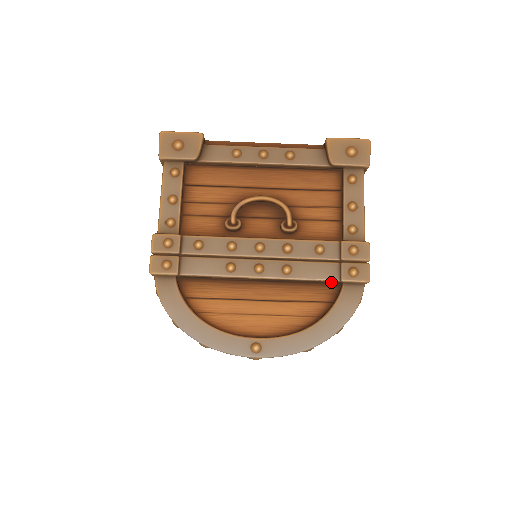
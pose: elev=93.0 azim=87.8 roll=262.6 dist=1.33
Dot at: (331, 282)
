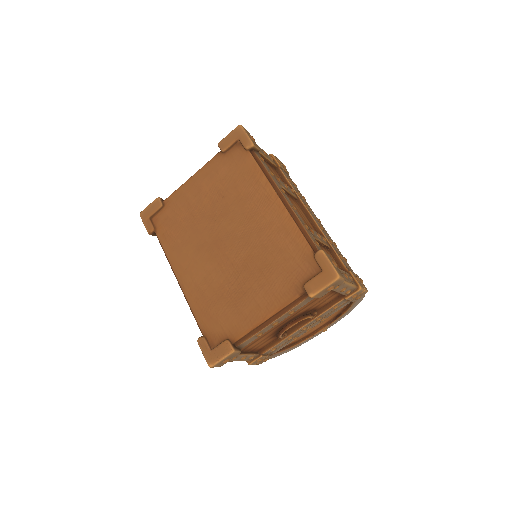
Dot at: occluded
